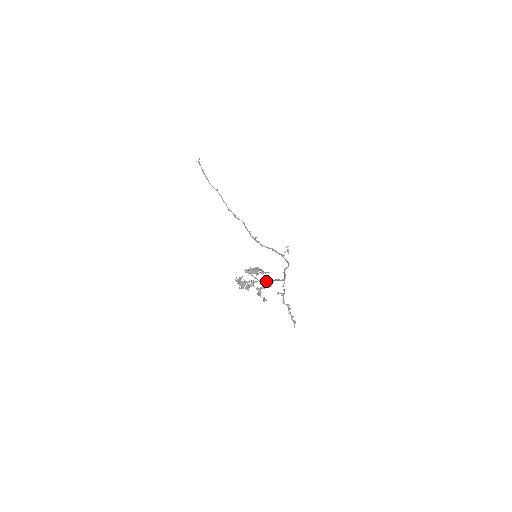
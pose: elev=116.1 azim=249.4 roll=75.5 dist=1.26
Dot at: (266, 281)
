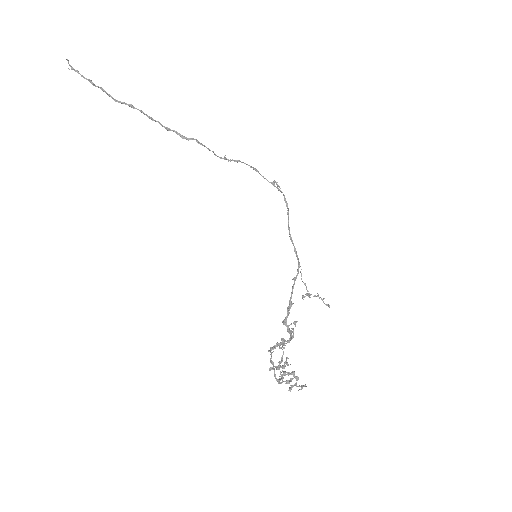
Dot at: (293, 332)
